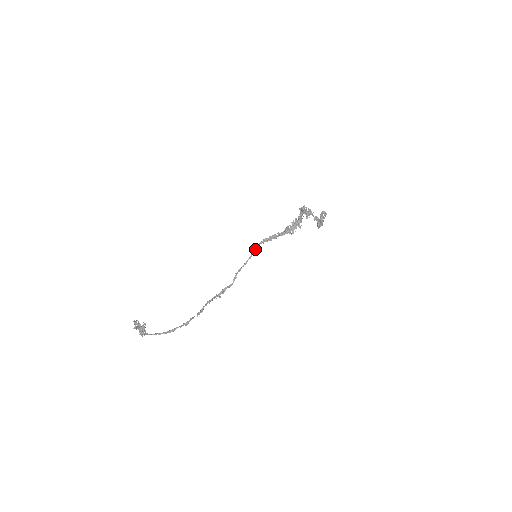
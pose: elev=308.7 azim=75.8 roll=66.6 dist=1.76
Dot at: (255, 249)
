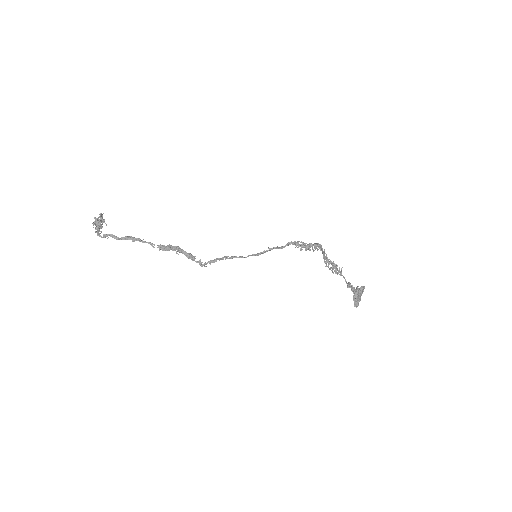
Dot at: (258, 253)
